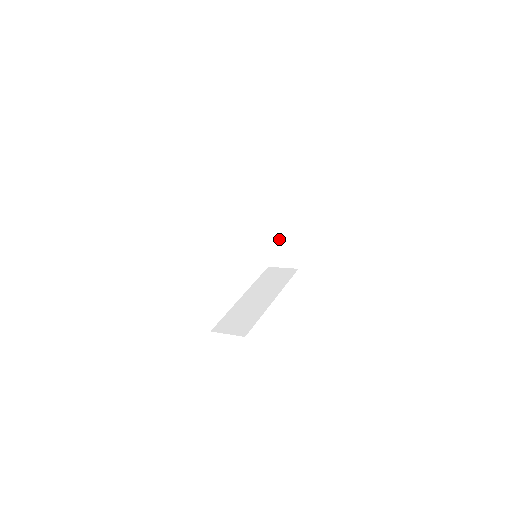
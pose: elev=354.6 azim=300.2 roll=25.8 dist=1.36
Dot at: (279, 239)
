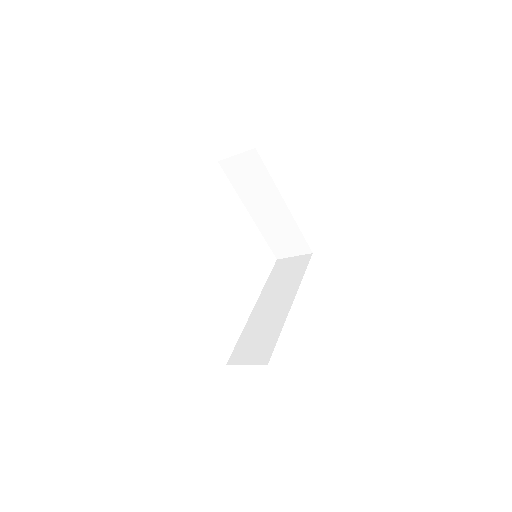
Dot at: (279, 225)
